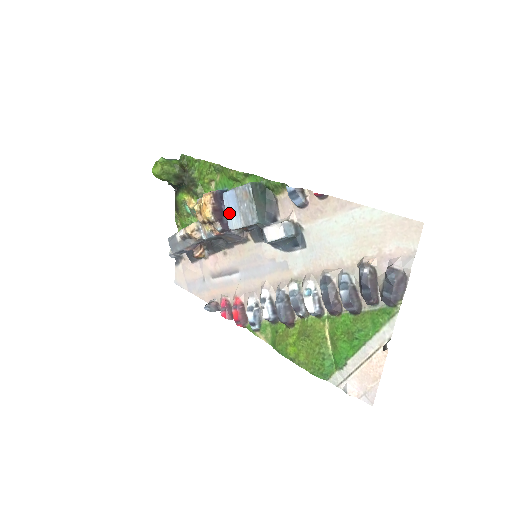
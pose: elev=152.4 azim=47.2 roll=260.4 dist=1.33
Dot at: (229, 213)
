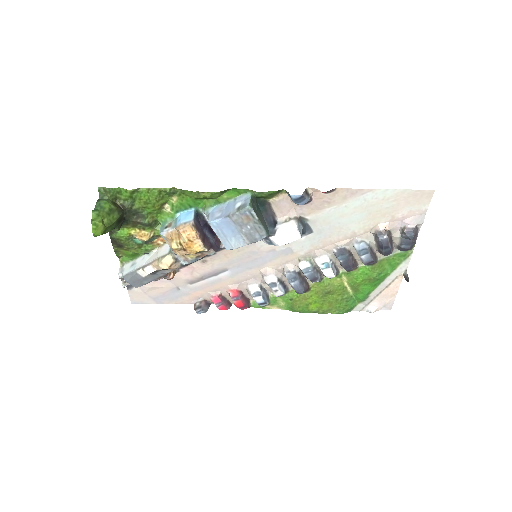
Dot at: (224, 238)
